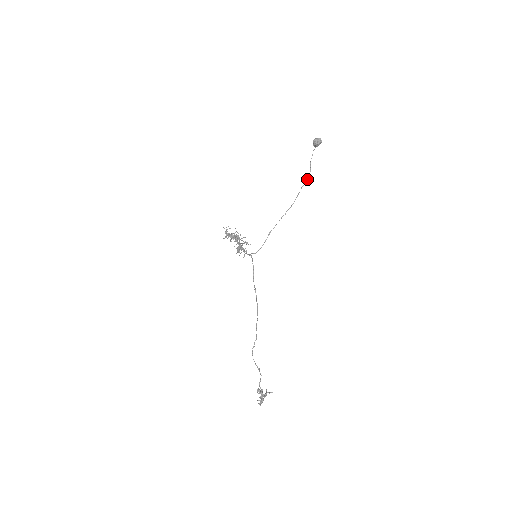
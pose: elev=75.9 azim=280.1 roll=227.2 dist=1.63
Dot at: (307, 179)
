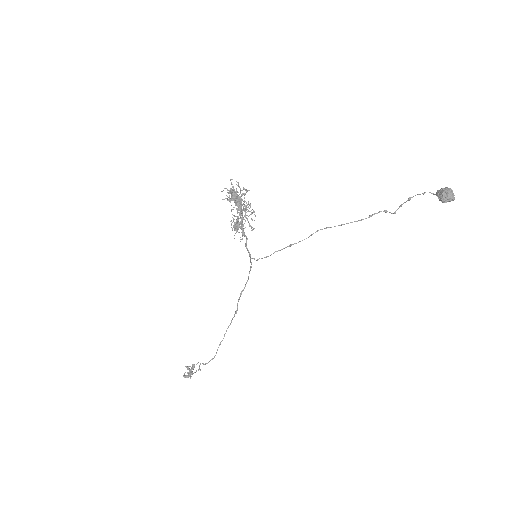
Dot at: (387, 211)
